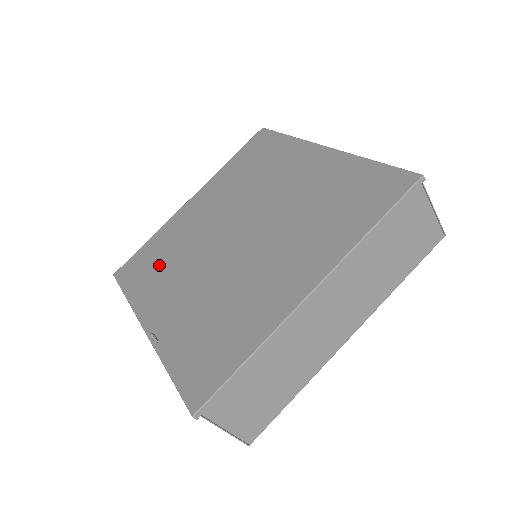
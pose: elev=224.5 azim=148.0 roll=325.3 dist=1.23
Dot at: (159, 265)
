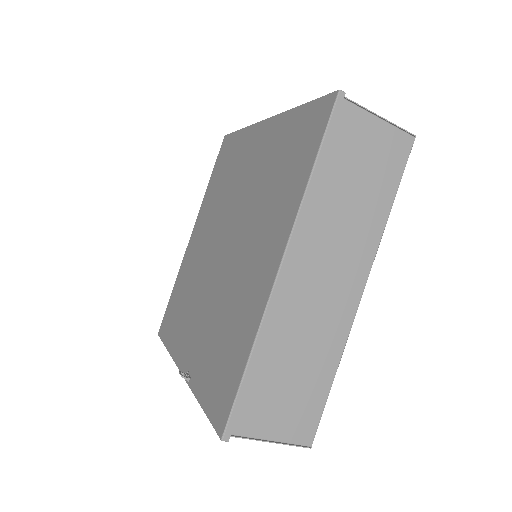
Dot at: (181, 307)
